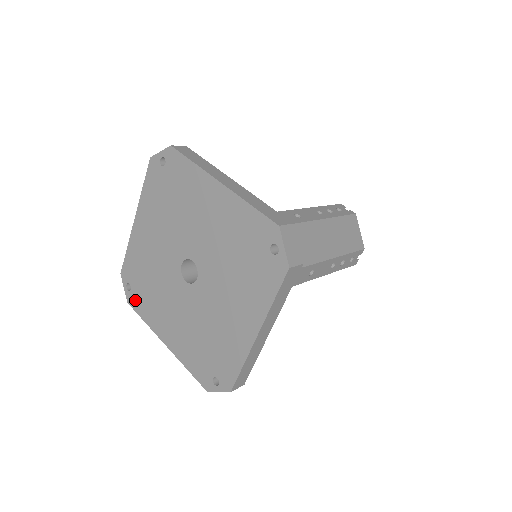
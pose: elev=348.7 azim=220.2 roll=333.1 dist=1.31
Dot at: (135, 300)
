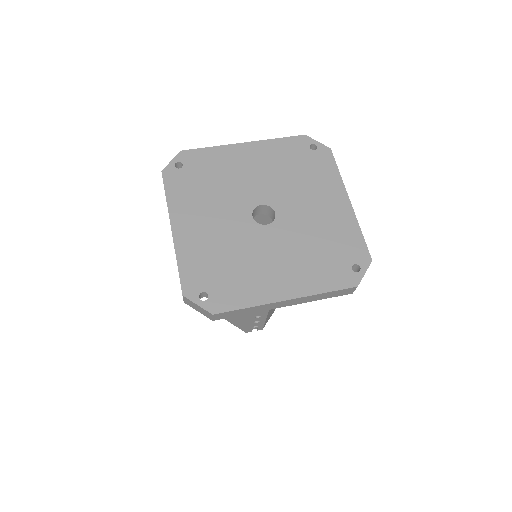
Dot at: (175, 178)
